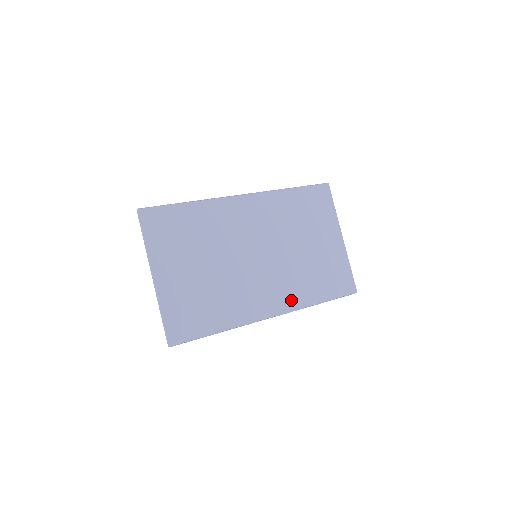
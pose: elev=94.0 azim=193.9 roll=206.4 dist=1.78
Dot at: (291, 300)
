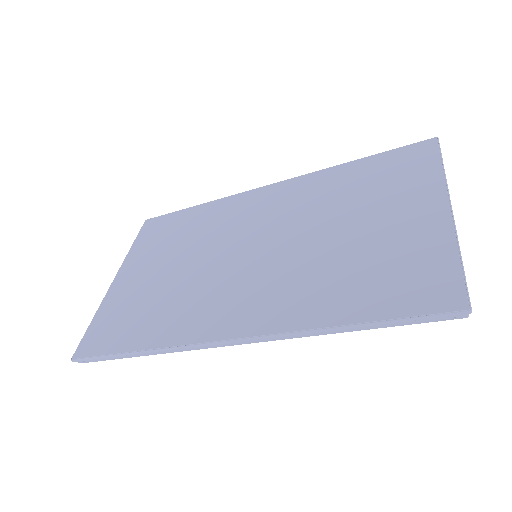
Dot at: (276, 315)
